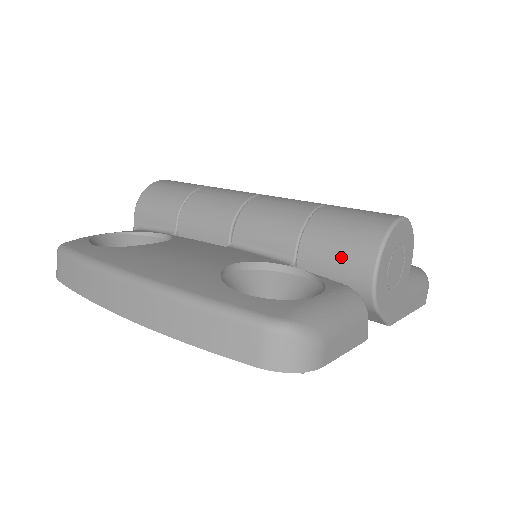
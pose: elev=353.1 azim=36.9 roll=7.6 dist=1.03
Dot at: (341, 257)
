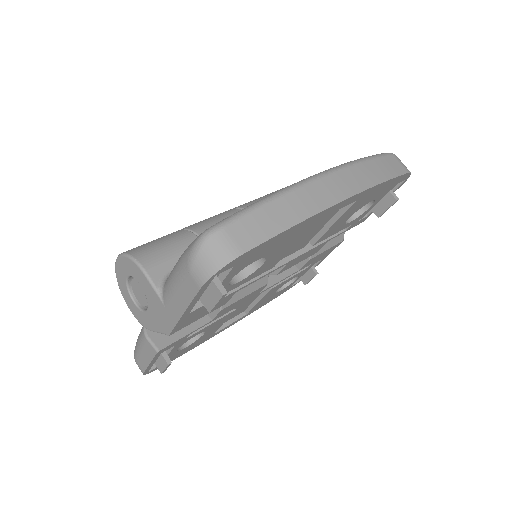
Dot at: occluded
